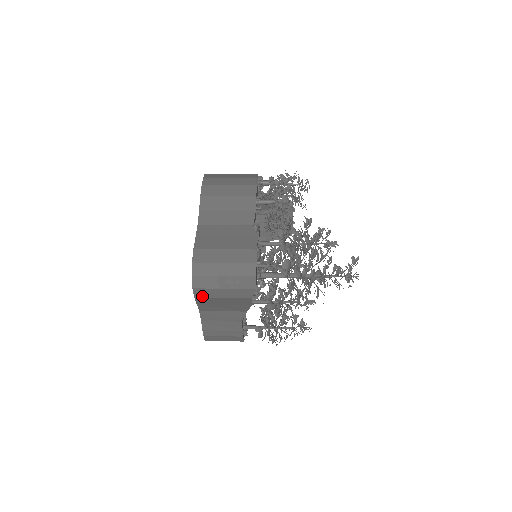
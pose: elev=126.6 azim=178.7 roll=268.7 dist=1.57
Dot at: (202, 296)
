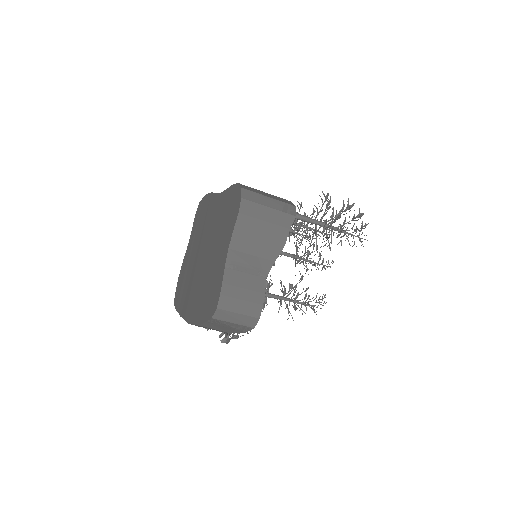
Dot at: (246, 213)
